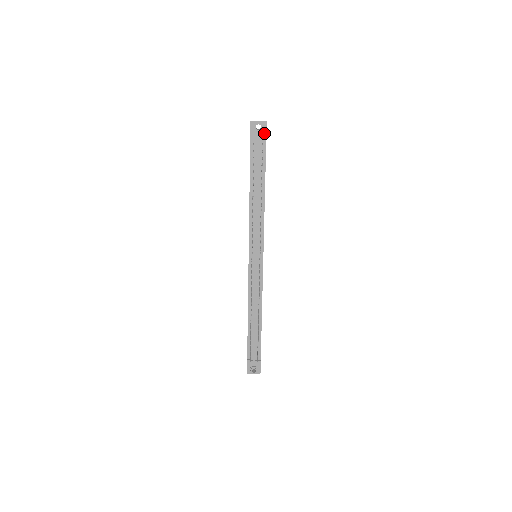
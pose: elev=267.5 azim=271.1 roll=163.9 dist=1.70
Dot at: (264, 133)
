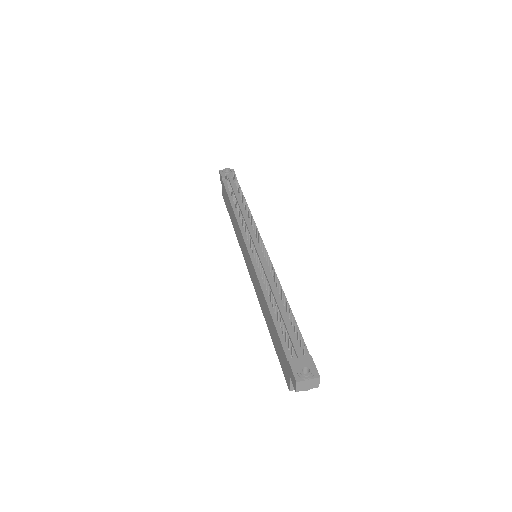
Dot at: occluded
